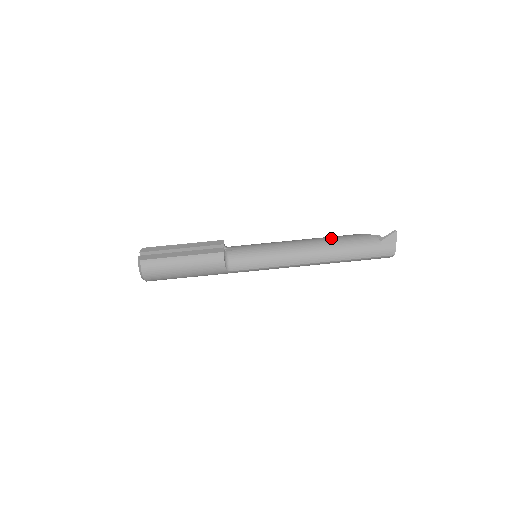
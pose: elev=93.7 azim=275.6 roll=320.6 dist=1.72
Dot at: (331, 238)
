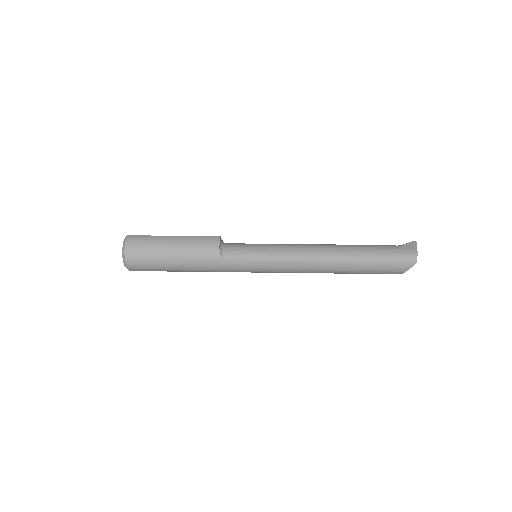
Dot at: occluded
